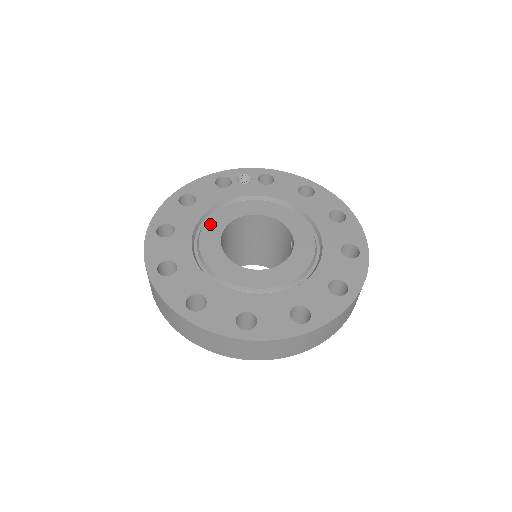
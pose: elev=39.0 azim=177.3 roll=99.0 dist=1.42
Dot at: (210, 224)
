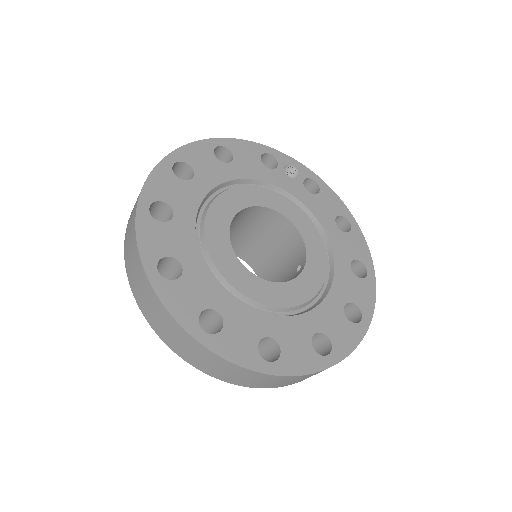
Dot at: (232, 194)
